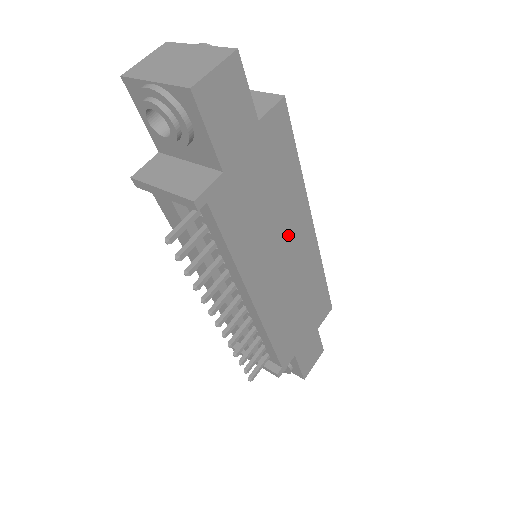
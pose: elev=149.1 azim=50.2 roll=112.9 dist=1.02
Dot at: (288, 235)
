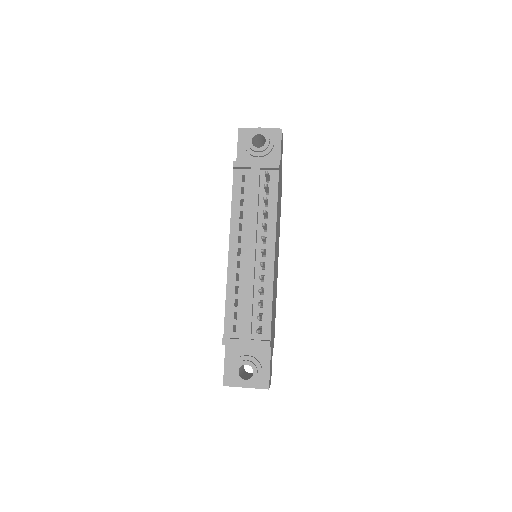
Dot at: occluded
